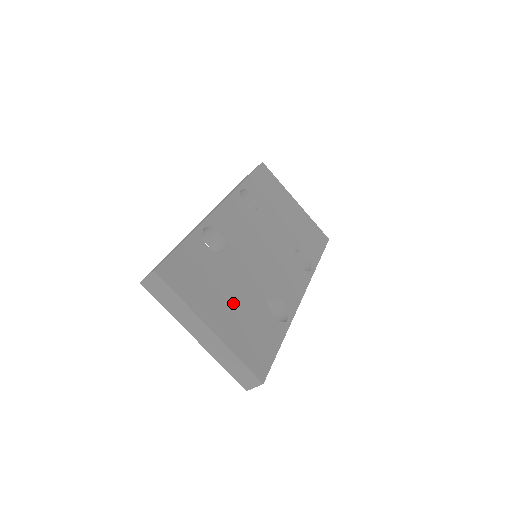
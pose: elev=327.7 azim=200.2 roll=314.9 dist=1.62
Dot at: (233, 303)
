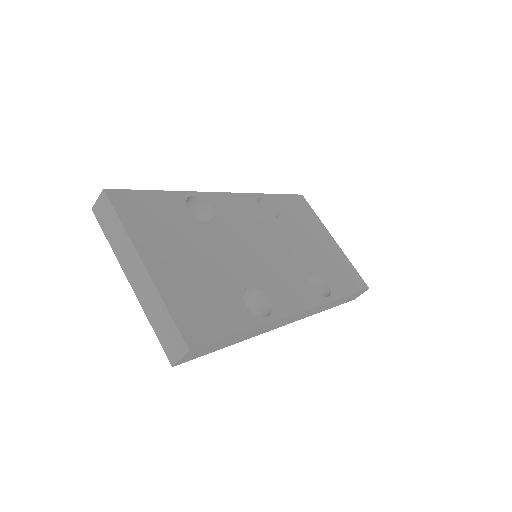
Dot at: (192, 262)
